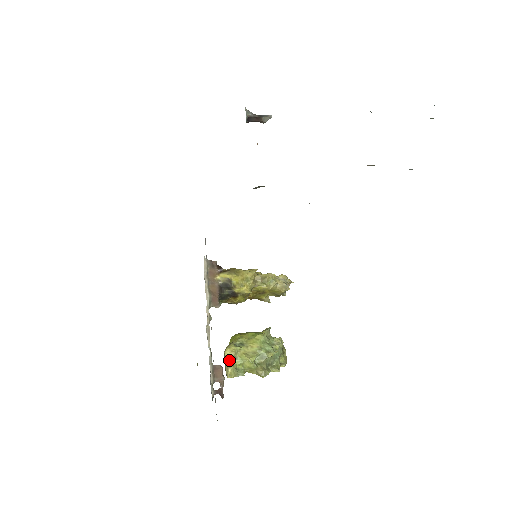
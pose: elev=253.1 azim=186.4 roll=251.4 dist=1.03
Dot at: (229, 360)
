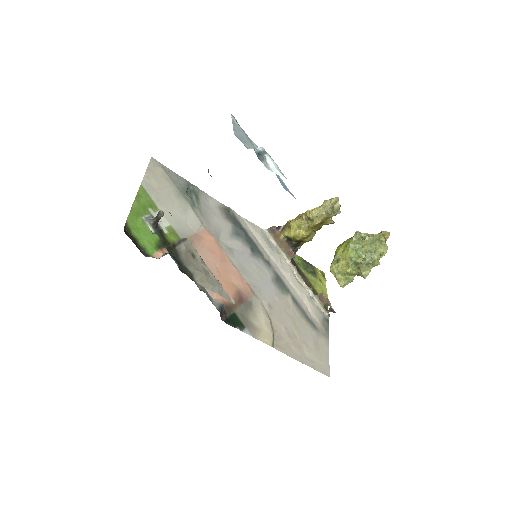
Dot at: (335, 277)
